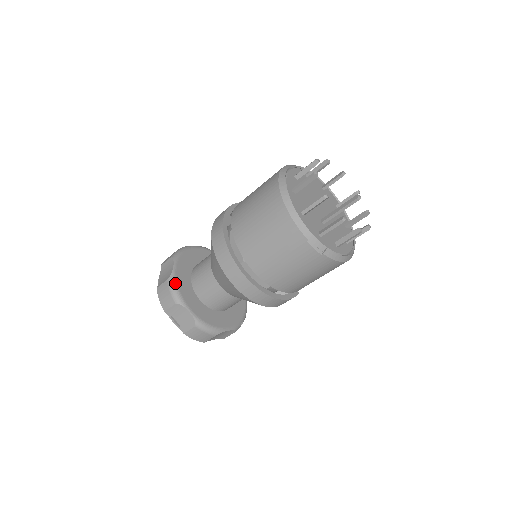
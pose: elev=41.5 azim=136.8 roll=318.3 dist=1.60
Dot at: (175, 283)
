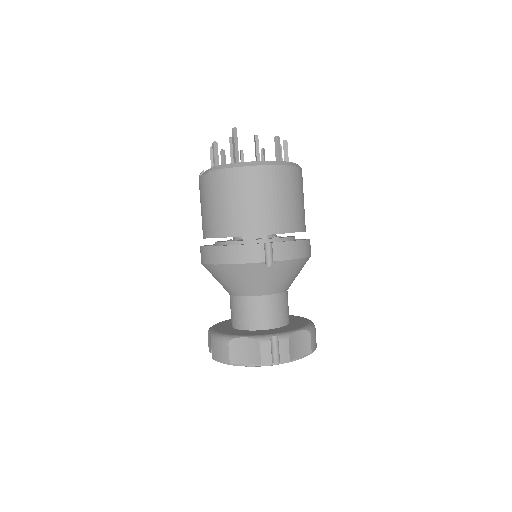
Dot at: (217, 323)
